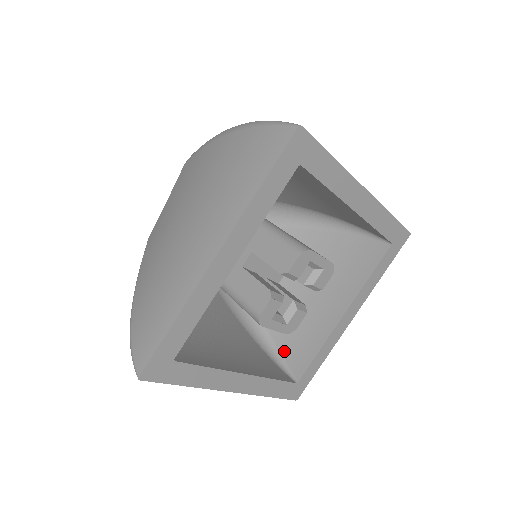
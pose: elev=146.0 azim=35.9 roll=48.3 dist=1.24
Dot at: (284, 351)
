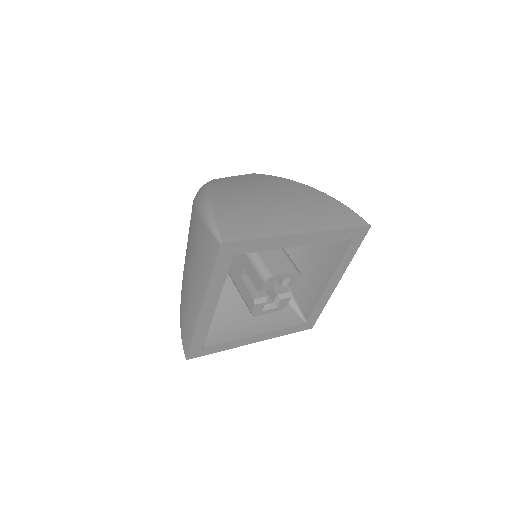
Dot at: (298, 300)
